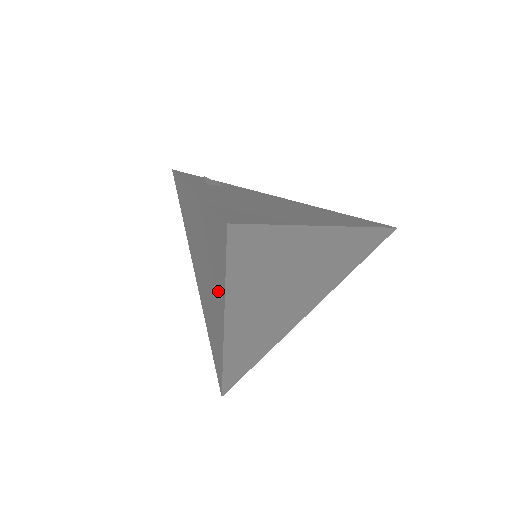
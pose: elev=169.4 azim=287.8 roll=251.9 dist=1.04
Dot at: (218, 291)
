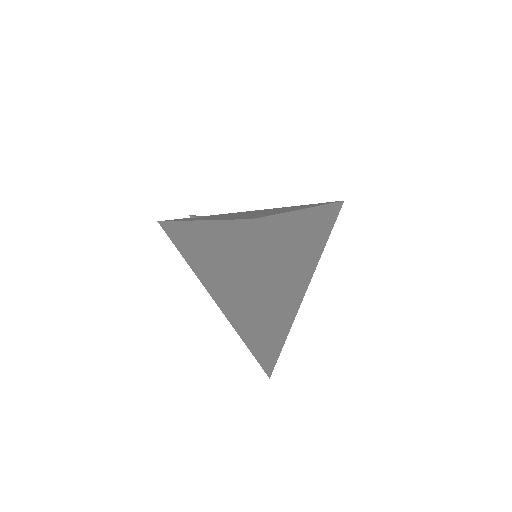
Dot at: (248, 282)
